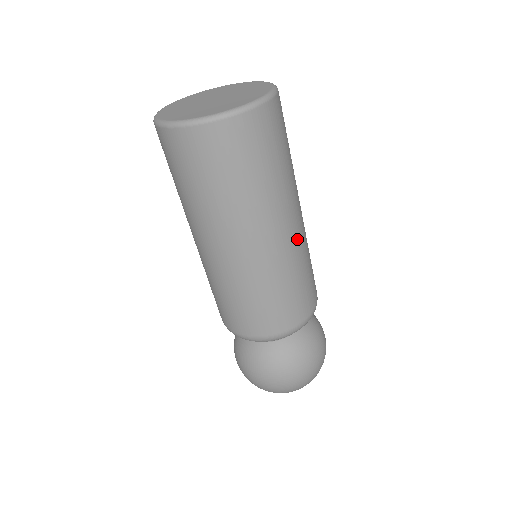
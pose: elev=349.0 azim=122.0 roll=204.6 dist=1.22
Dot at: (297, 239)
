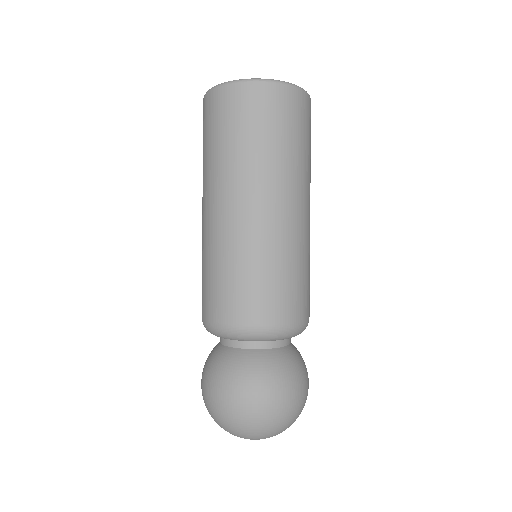
Dot at: occluded
